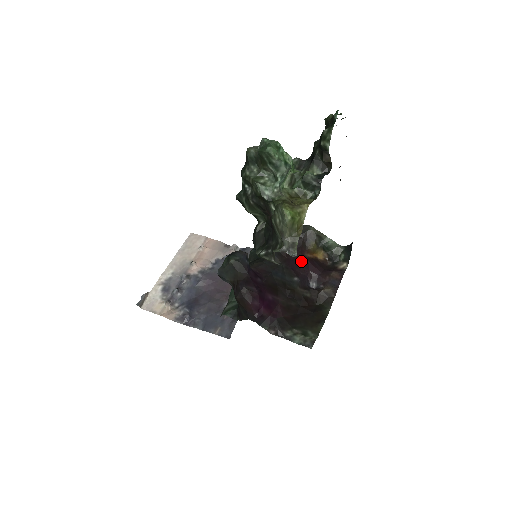
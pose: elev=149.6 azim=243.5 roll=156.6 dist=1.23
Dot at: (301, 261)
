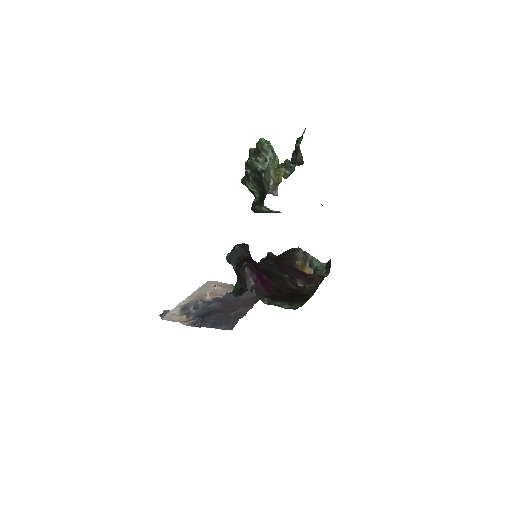
Dot at: (291, 268)
